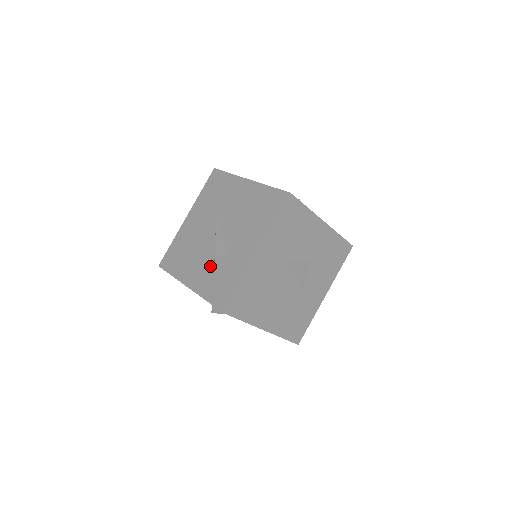
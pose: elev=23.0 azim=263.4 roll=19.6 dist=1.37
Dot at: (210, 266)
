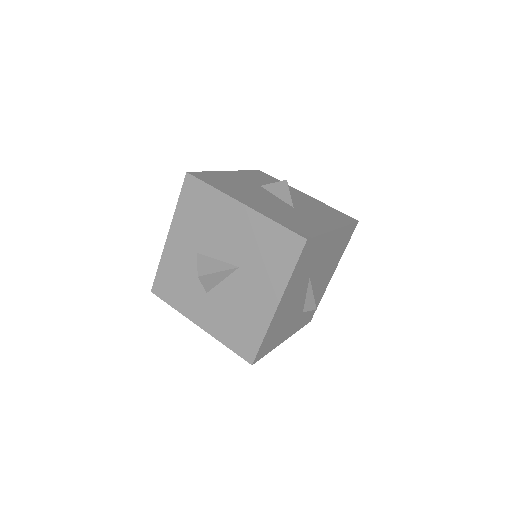
Dot at: occluded
